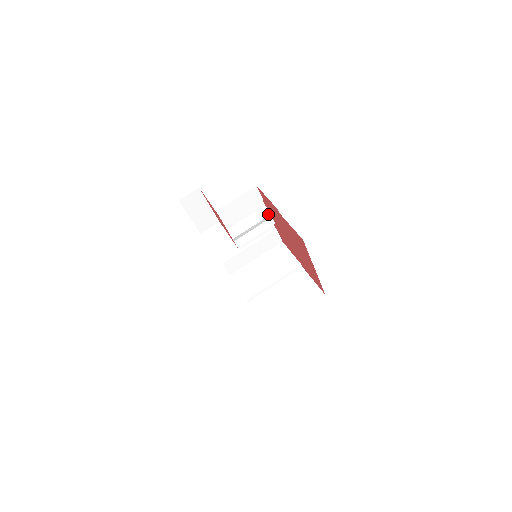
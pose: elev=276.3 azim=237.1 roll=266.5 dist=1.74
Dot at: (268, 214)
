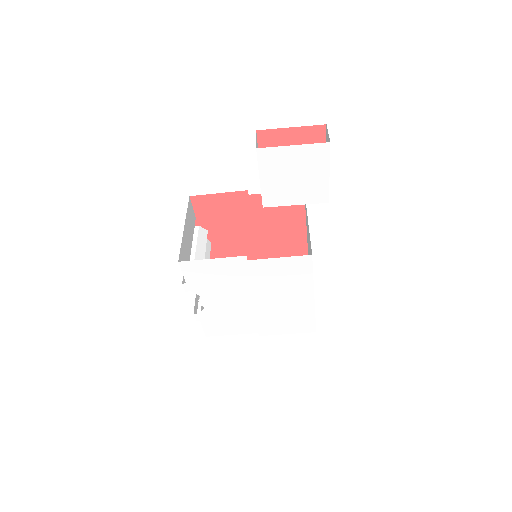
Dot at: (205, 231)
